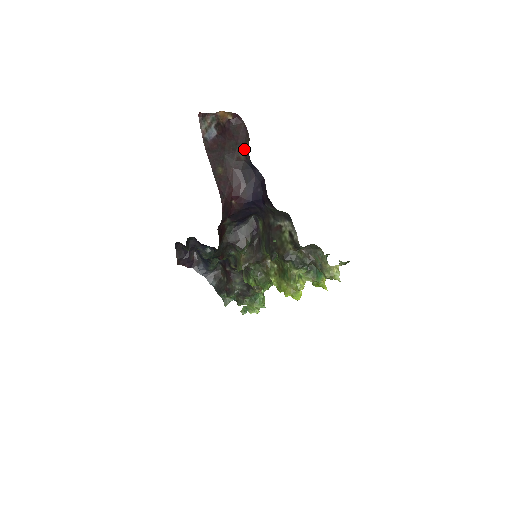
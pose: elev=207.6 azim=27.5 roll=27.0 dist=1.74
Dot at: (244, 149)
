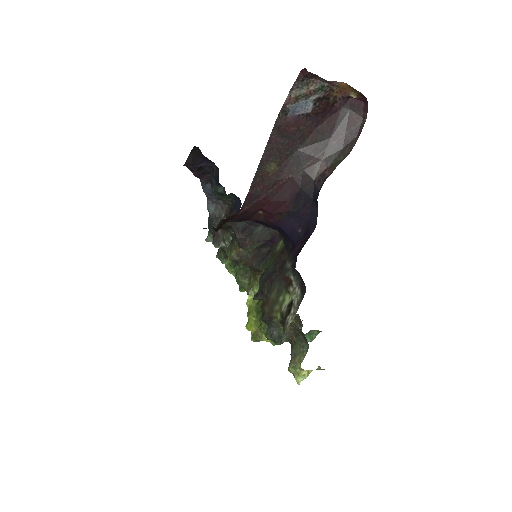
Dot at: (329, 162)
